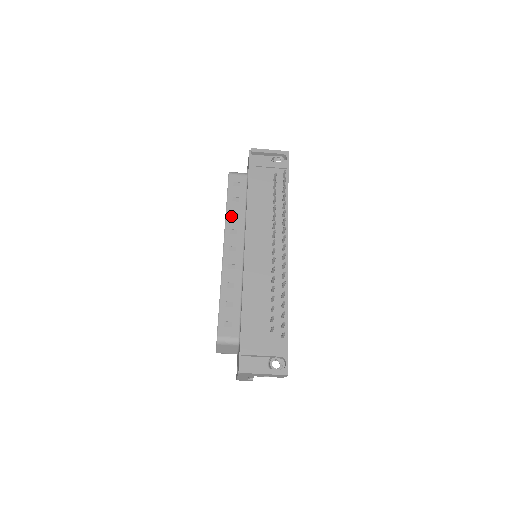
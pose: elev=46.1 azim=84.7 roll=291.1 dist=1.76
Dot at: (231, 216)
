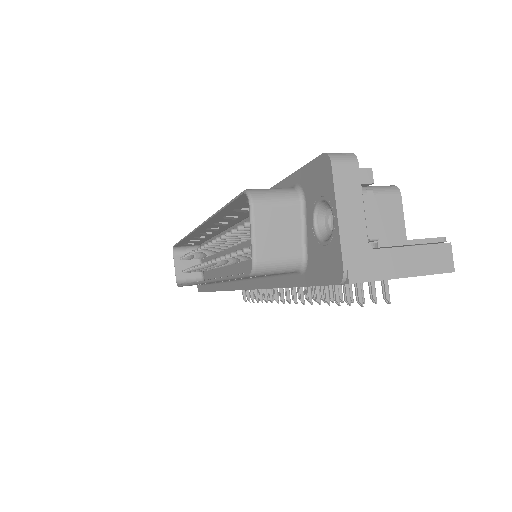
Dot at: occluded
